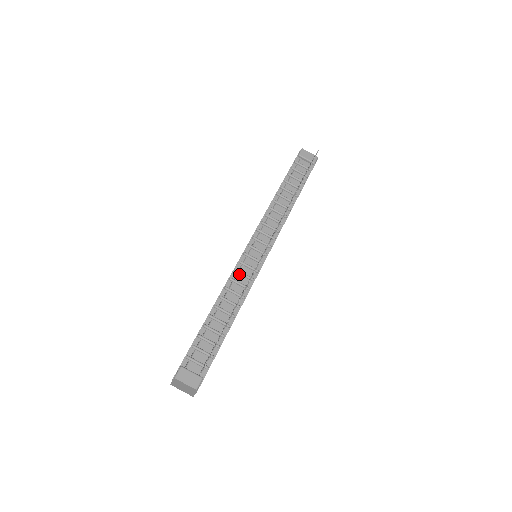
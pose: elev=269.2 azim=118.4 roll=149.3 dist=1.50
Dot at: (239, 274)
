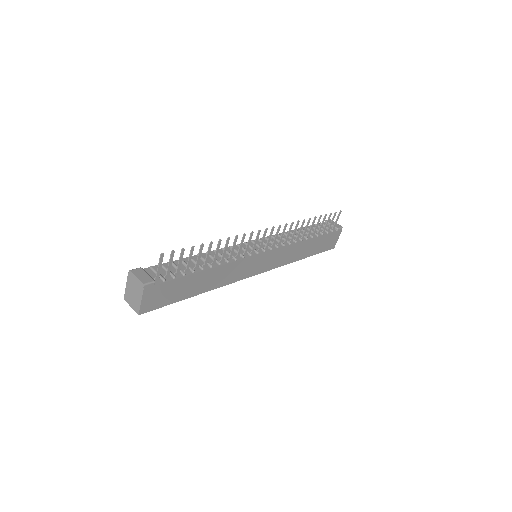
Dot at: occluded
